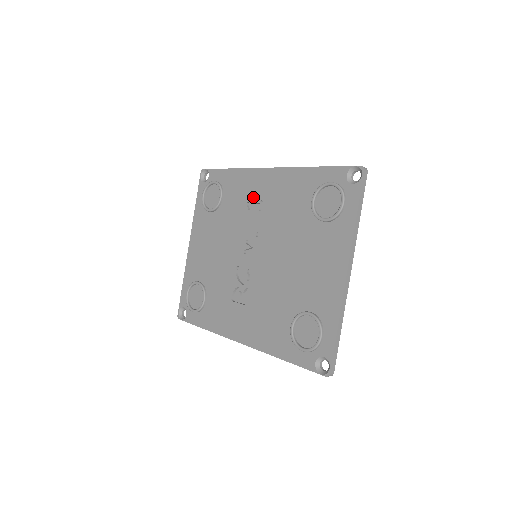
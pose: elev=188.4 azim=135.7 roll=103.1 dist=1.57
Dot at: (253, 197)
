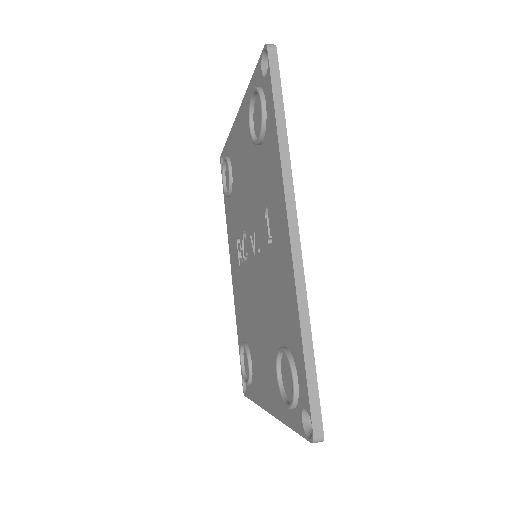
Dot at: (270, 217)
